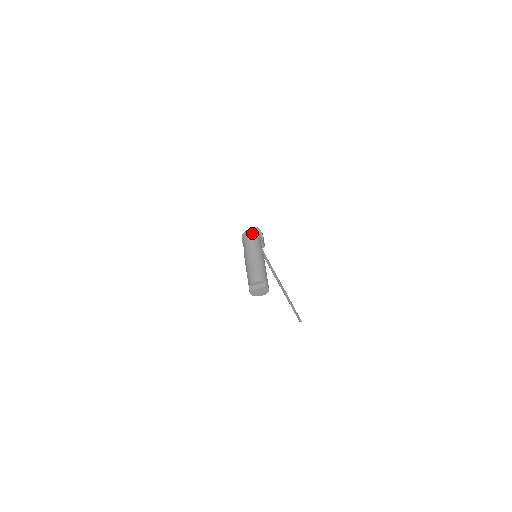
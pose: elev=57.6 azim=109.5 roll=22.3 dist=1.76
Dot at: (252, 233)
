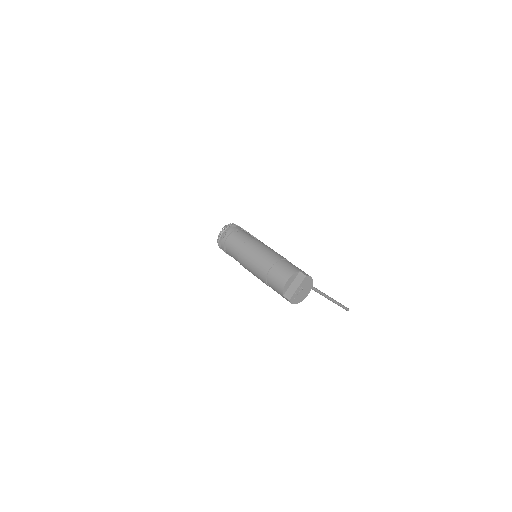
Dot at: (229, 230)
